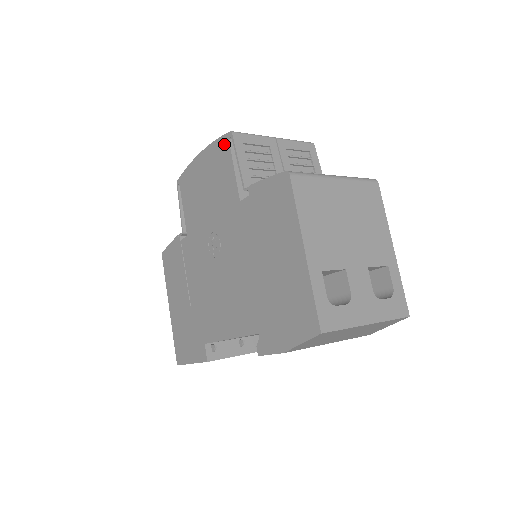
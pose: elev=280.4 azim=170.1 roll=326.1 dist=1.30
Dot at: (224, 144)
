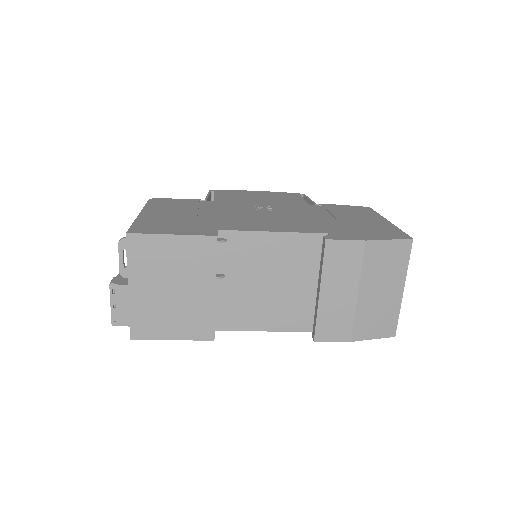
Dot at: (294, 194)
